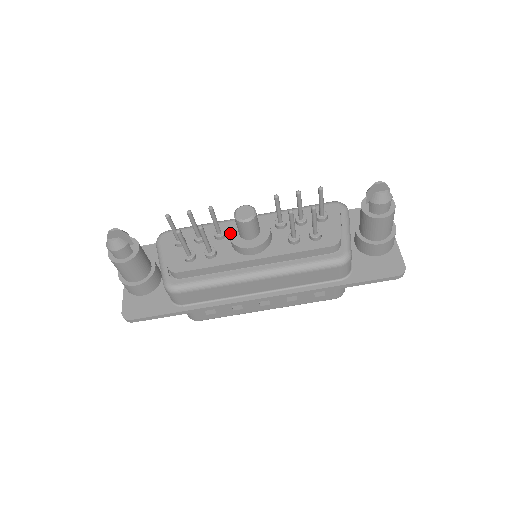
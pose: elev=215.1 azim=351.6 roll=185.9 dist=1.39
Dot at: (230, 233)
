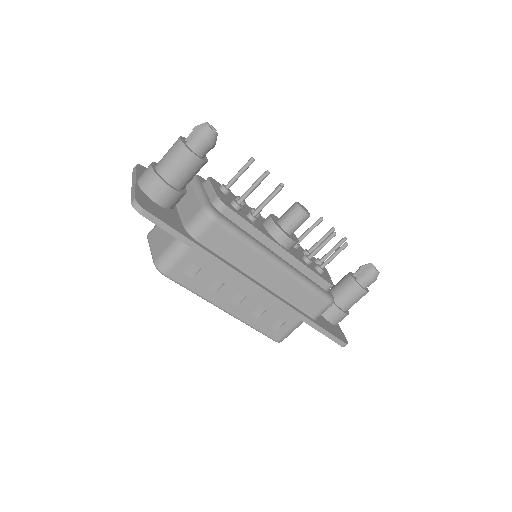
Dot at: (272, 217)
